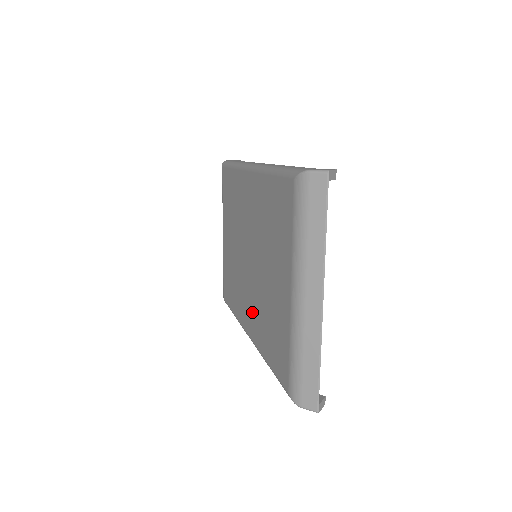
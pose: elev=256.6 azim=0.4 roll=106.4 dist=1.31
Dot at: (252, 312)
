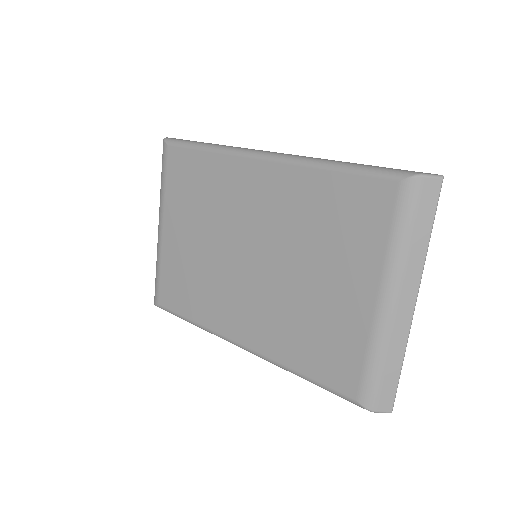
Dot at: (257, 319)
